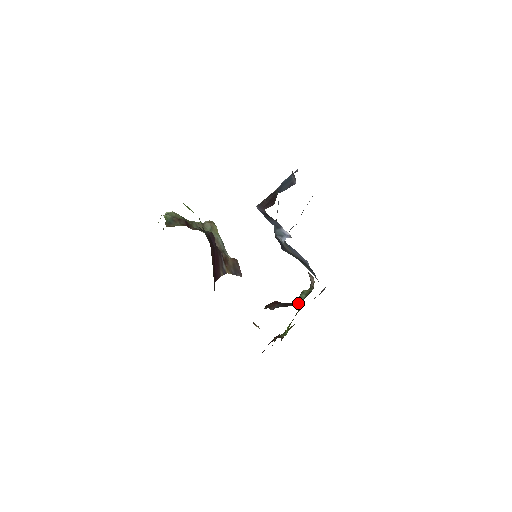
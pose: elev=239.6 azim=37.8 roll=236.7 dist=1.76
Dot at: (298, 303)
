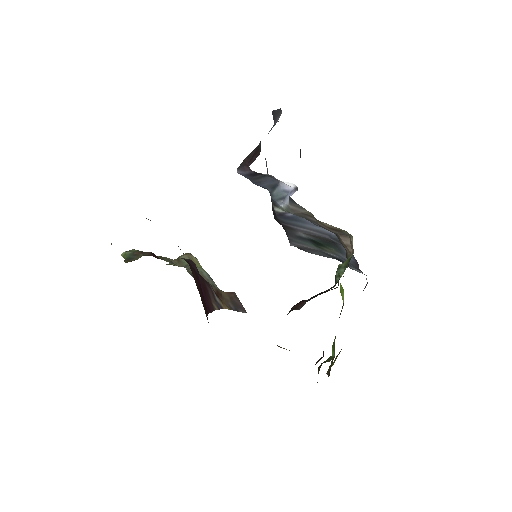
Dot at: (337, 281)
